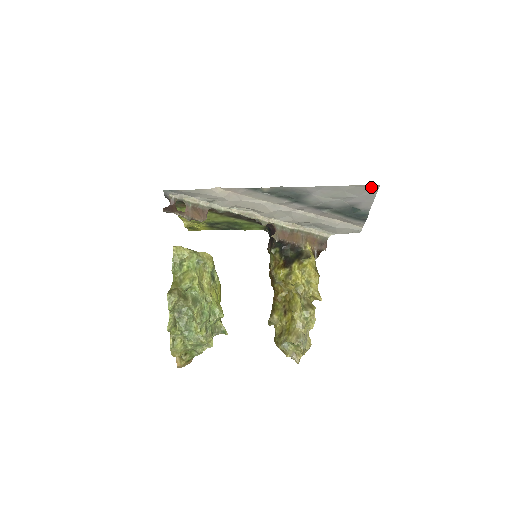
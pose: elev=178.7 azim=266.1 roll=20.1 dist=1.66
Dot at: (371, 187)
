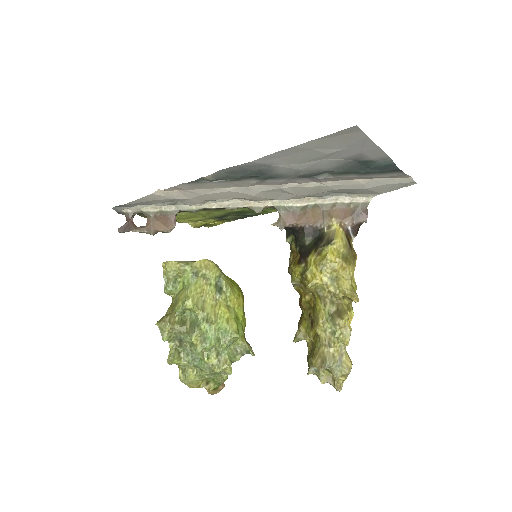
Dot at: (347, 132)
